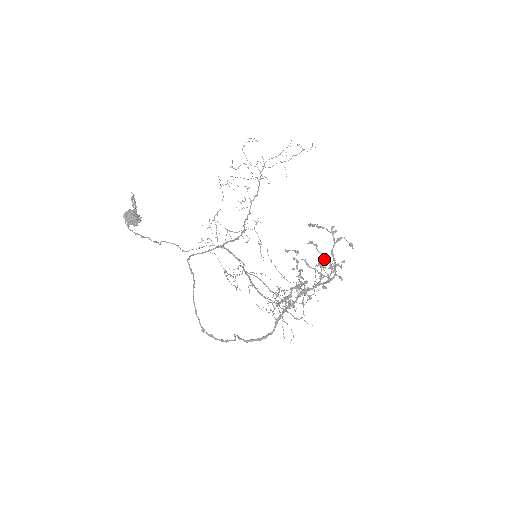
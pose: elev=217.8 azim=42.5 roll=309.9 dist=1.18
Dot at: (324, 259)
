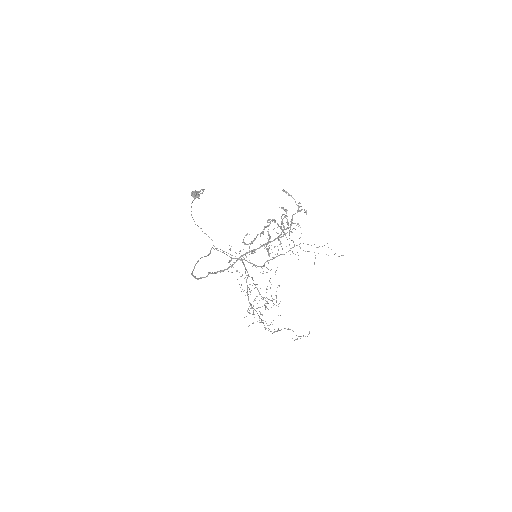
Dot at: (288, 224)
